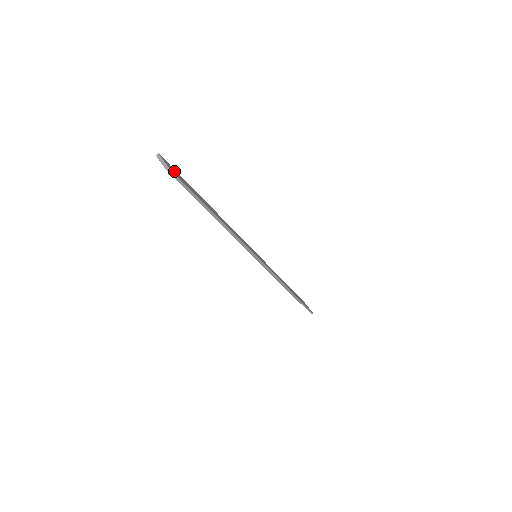
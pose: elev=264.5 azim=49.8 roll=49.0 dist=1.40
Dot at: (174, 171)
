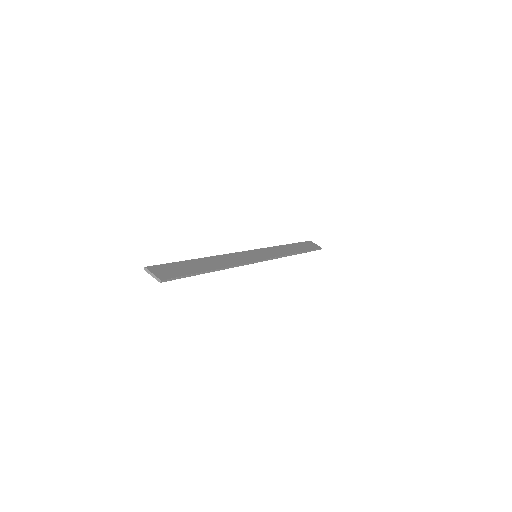
Dot at: (164, 271)
